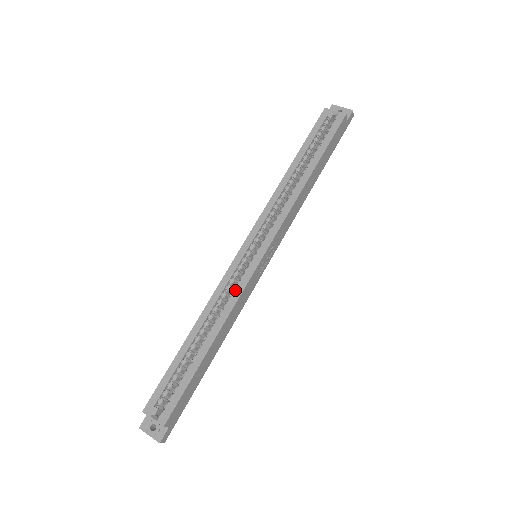
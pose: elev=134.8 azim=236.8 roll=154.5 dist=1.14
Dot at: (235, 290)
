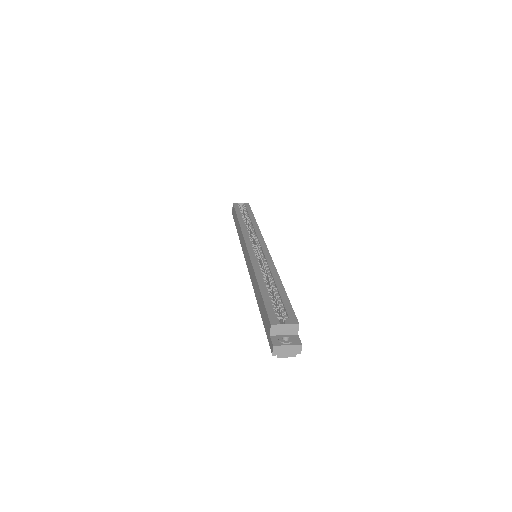
Dot at: (266, 260)
